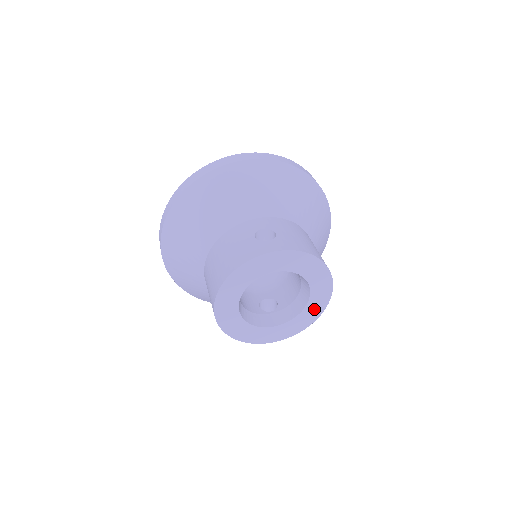
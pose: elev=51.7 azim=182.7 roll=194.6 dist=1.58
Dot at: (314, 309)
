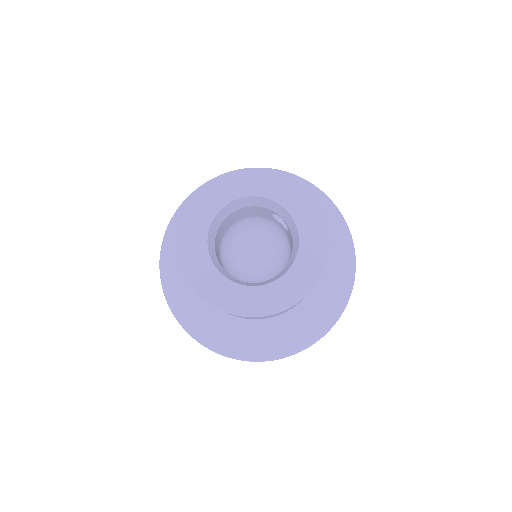
Dot at: (268, 299)
